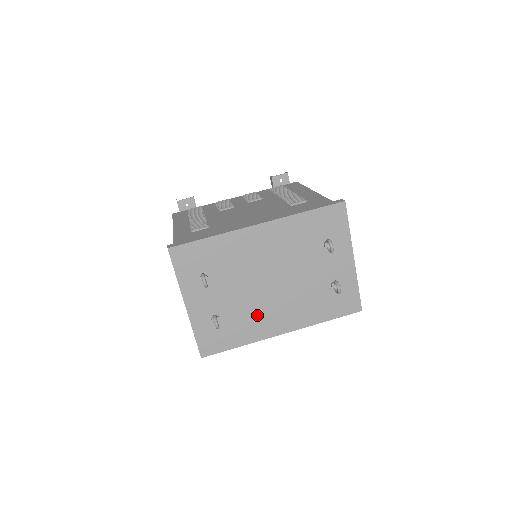
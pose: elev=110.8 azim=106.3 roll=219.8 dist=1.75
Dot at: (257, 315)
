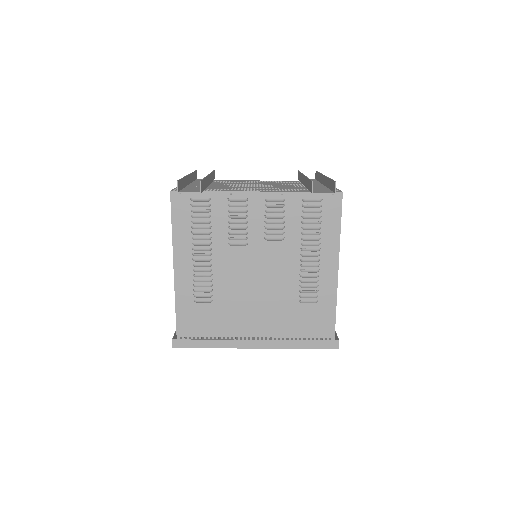
Dot at: occluded
